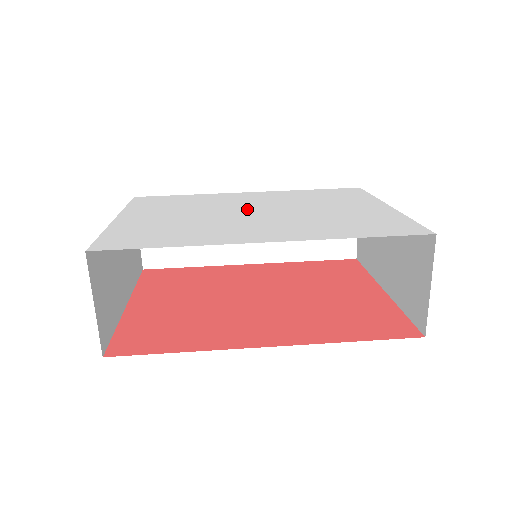
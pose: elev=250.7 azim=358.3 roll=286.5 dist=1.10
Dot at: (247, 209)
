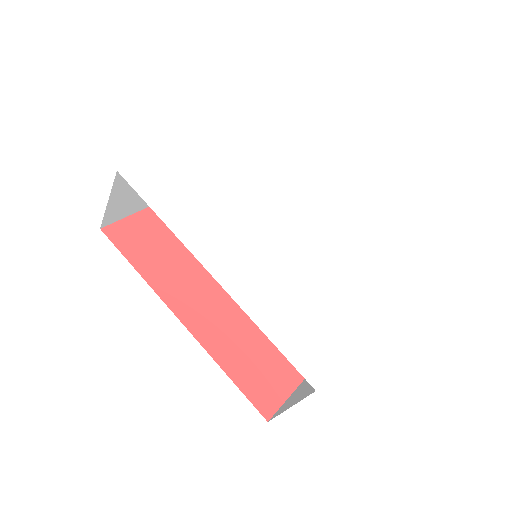
Dot at: (277, 223)
